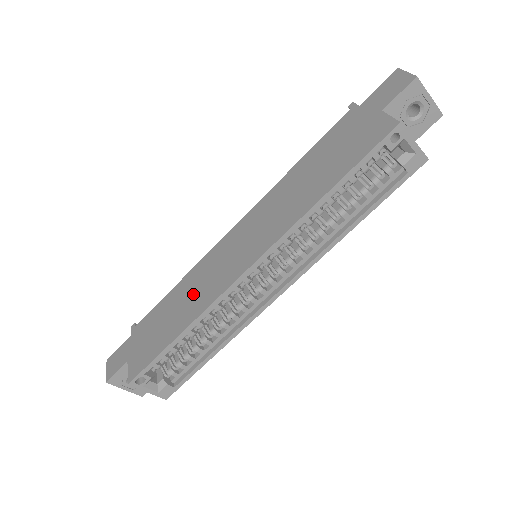
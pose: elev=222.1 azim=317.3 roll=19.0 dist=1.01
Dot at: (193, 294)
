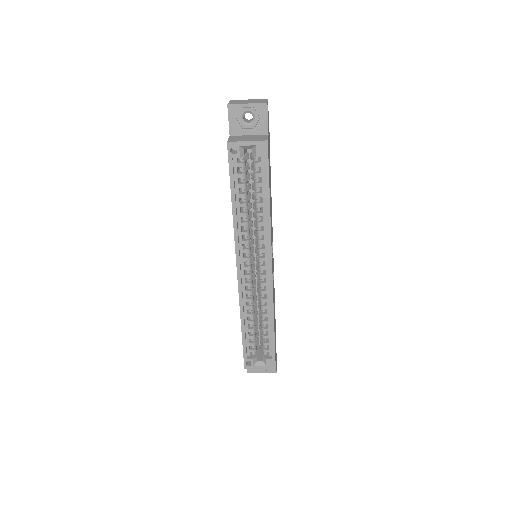
Dot at: occluded
